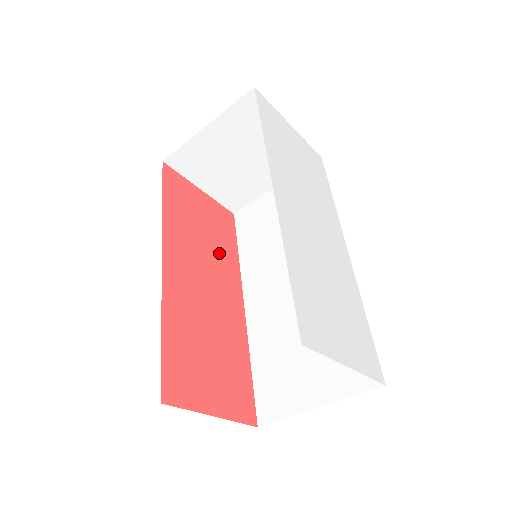
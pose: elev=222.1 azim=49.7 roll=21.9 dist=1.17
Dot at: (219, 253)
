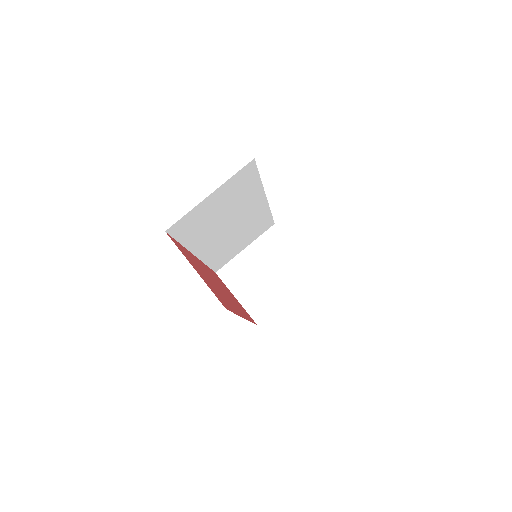
Dot at: (236, 304)
